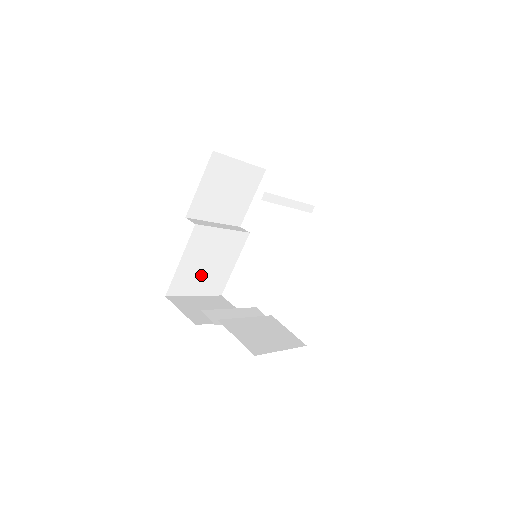
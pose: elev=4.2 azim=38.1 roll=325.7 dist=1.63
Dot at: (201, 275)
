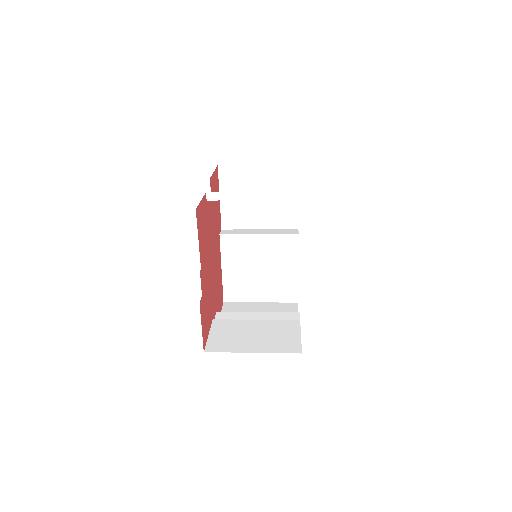
Dot at: (256, 281)
